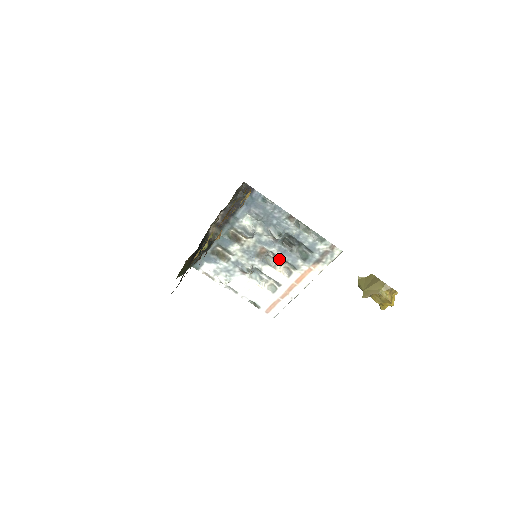
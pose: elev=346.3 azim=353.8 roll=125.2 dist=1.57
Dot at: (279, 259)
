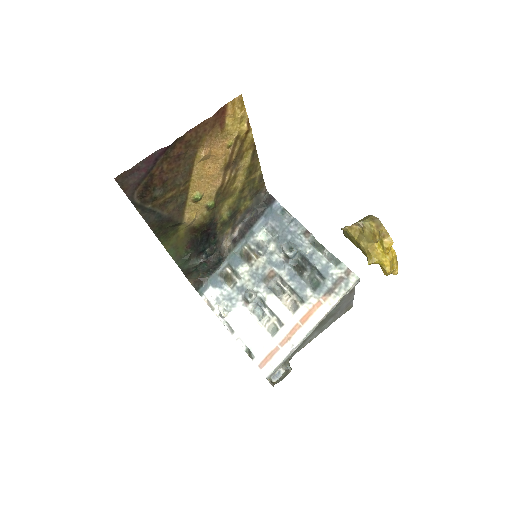
Dot at: (287, 288)
